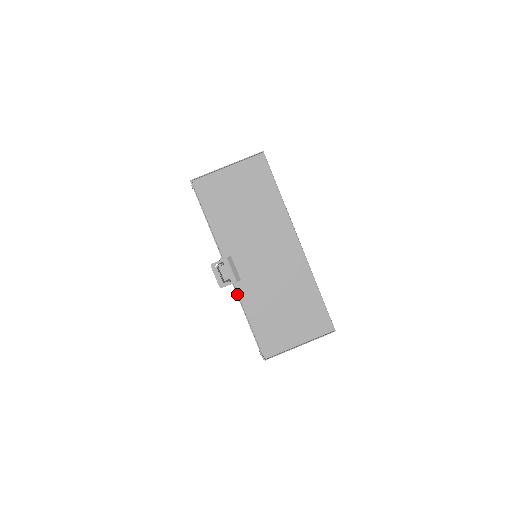
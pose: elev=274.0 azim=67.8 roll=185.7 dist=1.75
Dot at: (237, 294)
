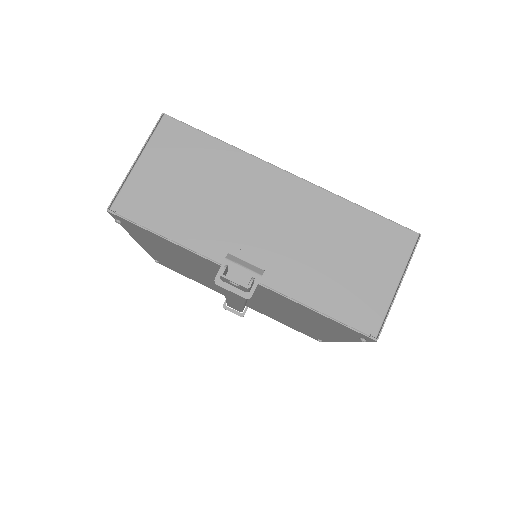
Dot at: (275, 291)
